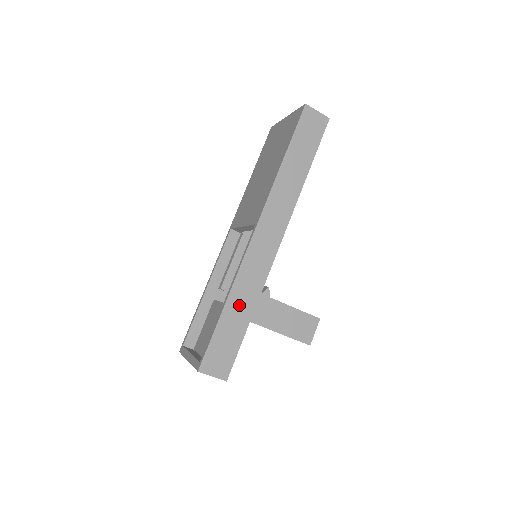
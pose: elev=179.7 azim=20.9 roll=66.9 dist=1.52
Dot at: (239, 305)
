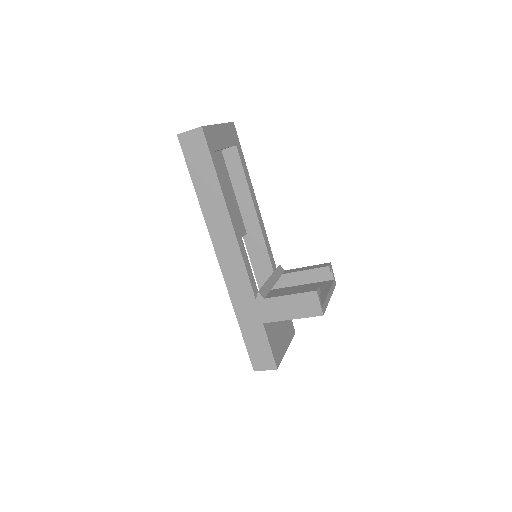
Dot at: (247, 316)
